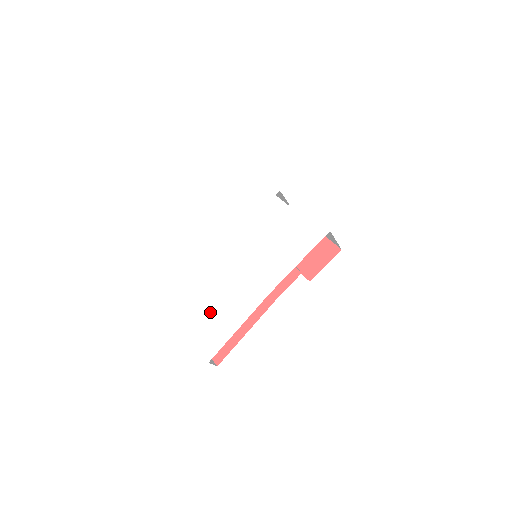
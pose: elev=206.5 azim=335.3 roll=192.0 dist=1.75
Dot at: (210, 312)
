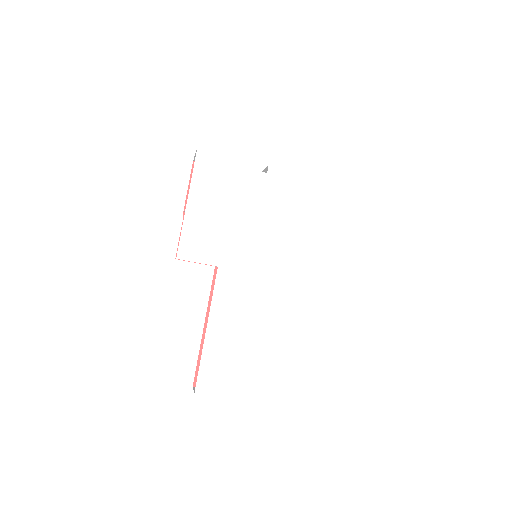
Dot at: (266, 357)
